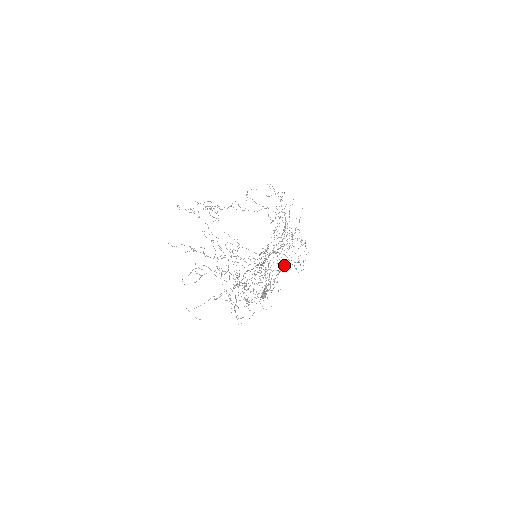
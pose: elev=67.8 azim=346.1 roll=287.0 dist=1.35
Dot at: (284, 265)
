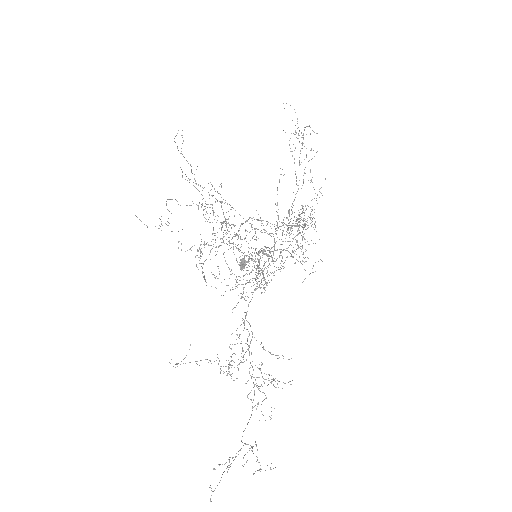
Dot at: occluded
